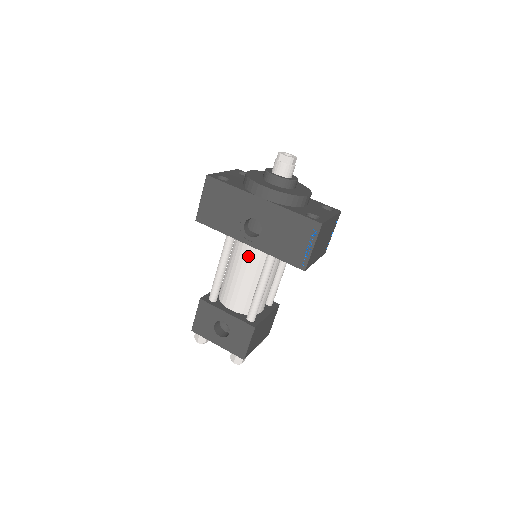
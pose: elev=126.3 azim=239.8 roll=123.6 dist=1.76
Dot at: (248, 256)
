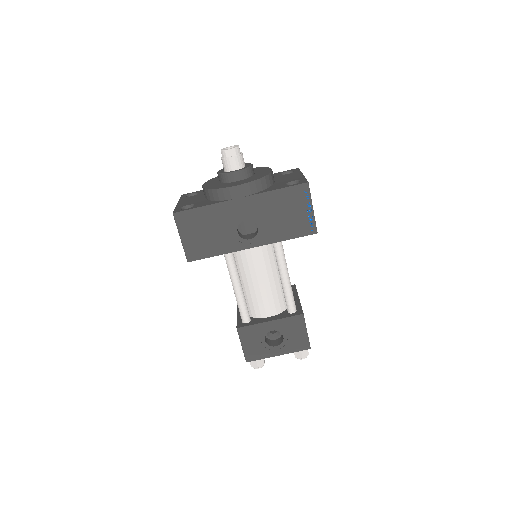
Dot at: (256, 258)
